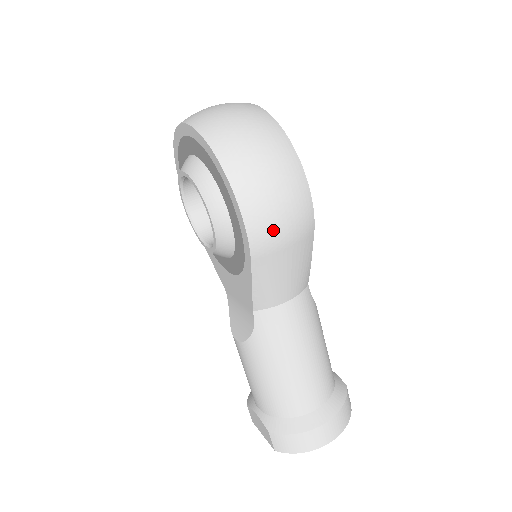
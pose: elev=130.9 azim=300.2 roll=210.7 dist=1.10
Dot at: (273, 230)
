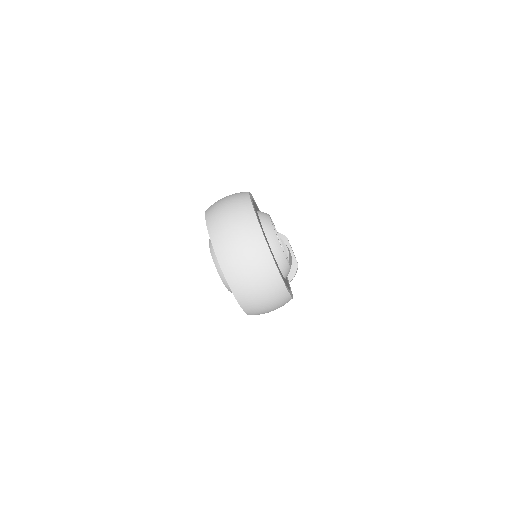
Dot at: occluded
